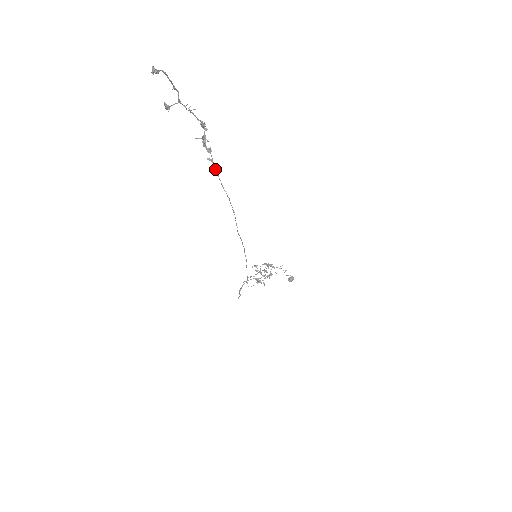
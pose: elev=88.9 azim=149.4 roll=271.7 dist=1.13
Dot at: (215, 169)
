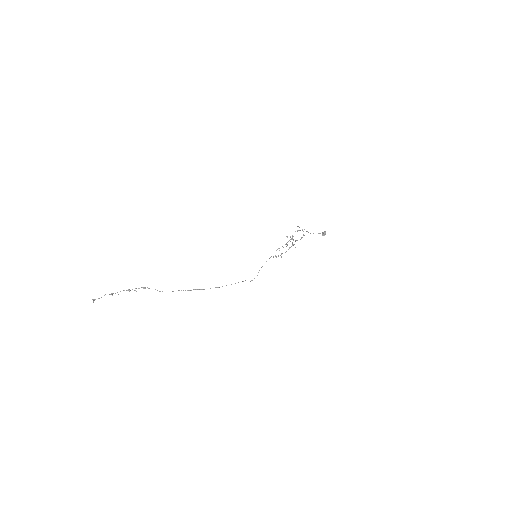
Dot at: occluded
